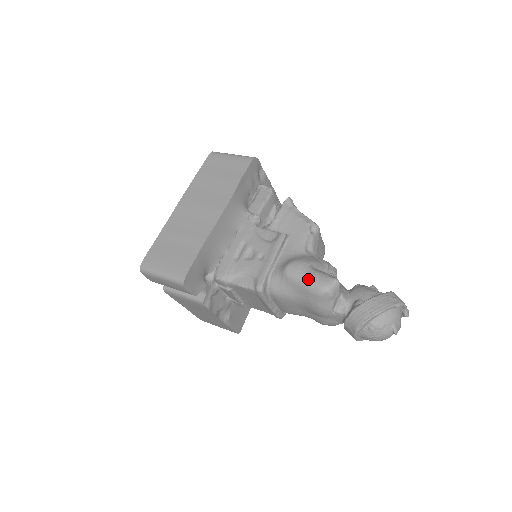
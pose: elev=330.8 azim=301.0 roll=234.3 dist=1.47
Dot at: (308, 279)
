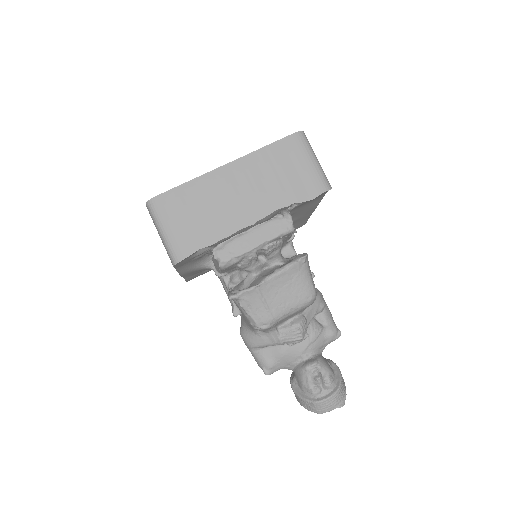
Dot at: (251, 353)
